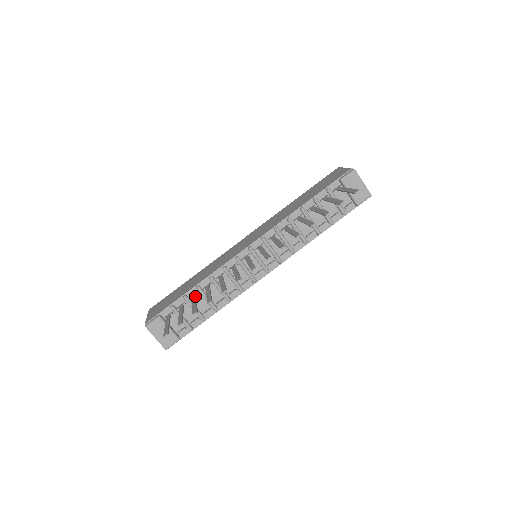
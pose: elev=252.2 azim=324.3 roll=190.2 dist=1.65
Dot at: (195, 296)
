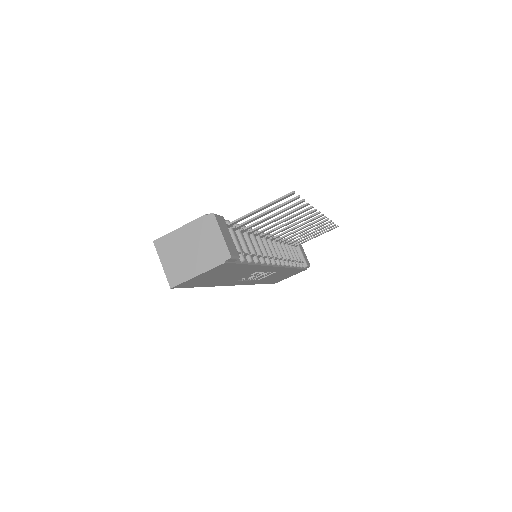
Dot at: (250, 226)
